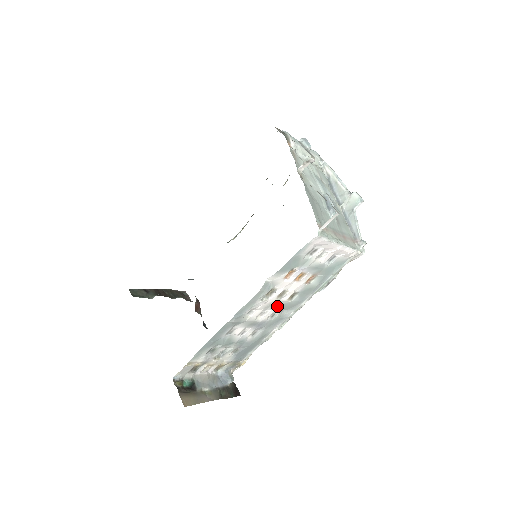
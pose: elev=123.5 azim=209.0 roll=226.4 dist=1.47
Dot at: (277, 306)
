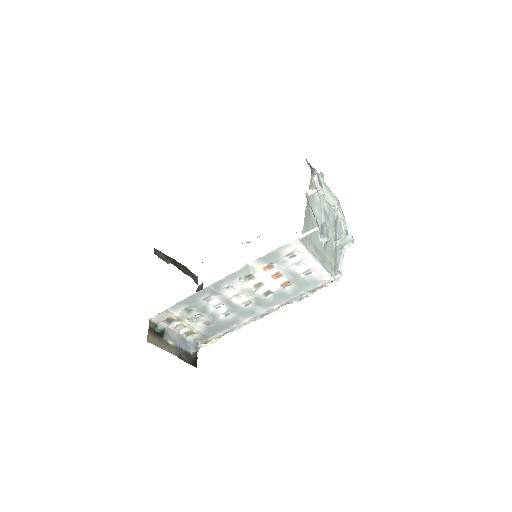
Dot at: (252, 297)
